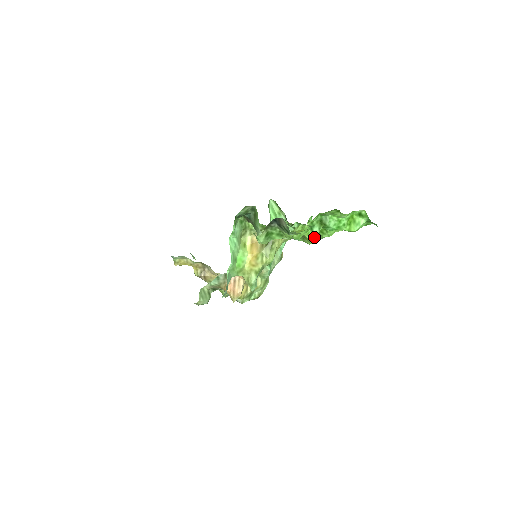
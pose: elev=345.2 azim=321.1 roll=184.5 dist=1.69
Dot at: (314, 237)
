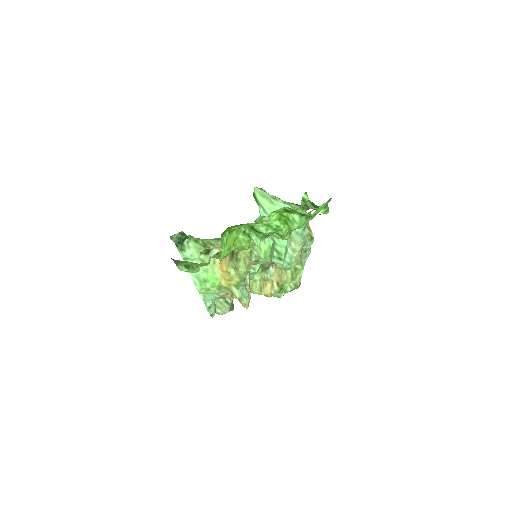
Dot at: (278, 235)
